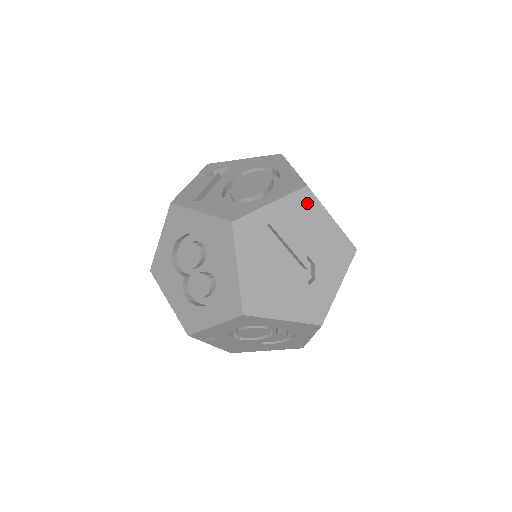
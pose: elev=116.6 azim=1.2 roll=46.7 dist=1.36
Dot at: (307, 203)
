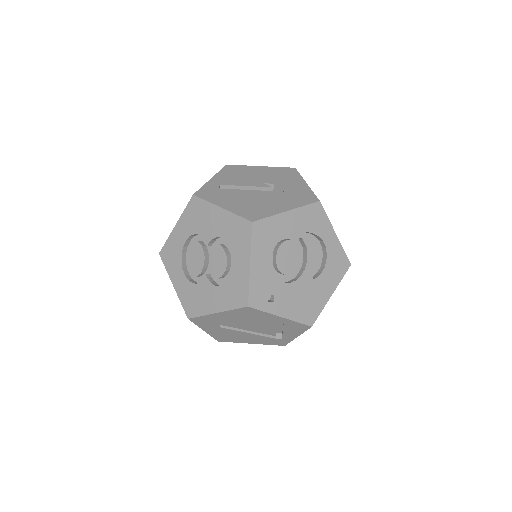
Dot at: (235, 169)
